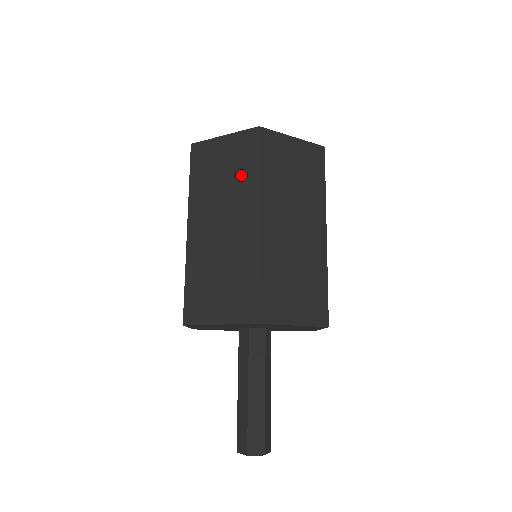
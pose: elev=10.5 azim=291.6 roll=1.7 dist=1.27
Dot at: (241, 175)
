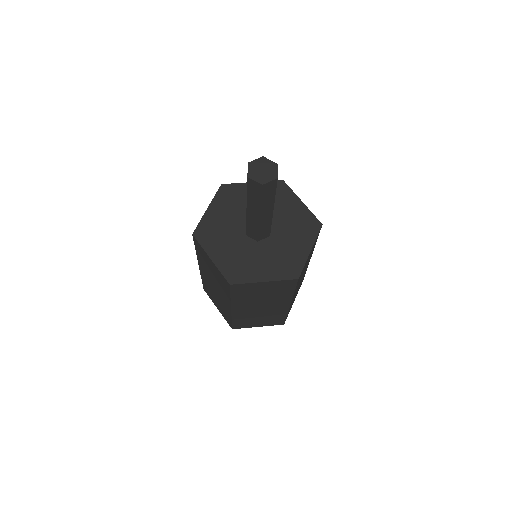
Dot at: occluded
